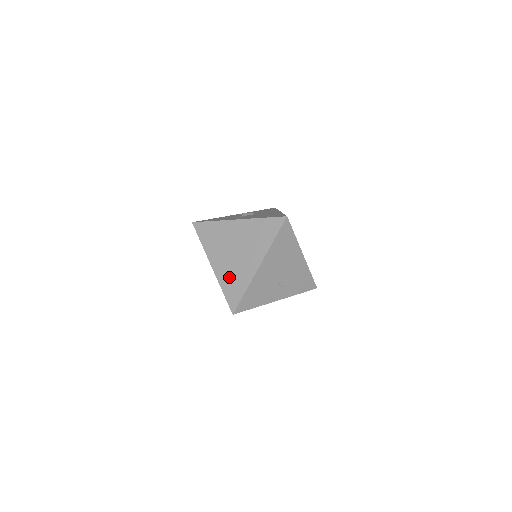
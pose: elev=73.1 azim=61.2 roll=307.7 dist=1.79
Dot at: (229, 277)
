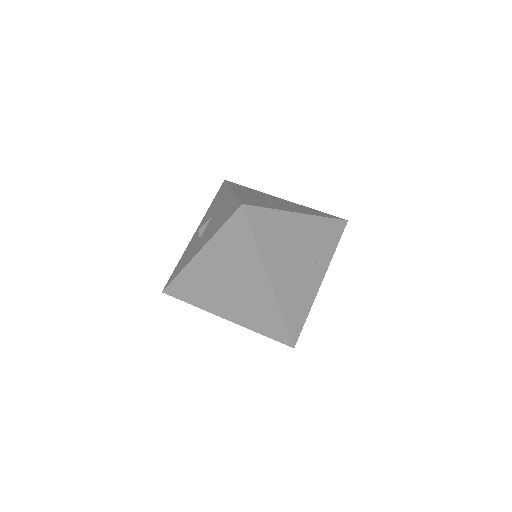
Dot at: (252, 316)
